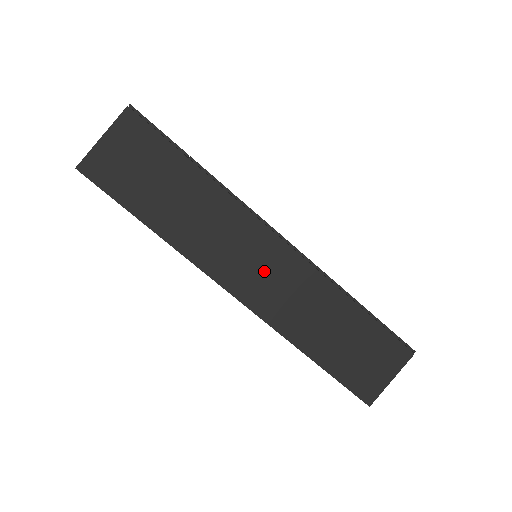
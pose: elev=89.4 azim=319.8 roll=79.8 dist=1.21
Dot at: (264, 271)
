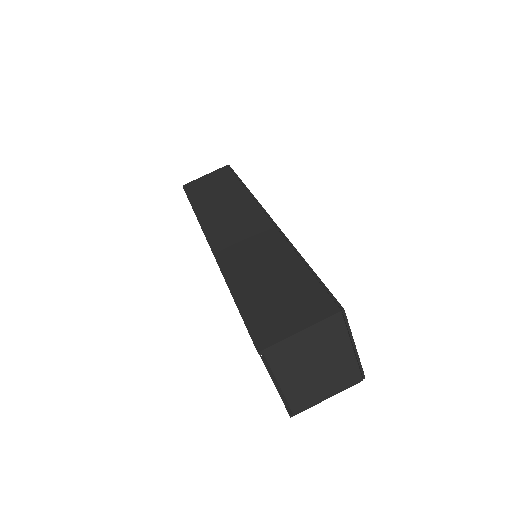
Dot at: (240, 231)
